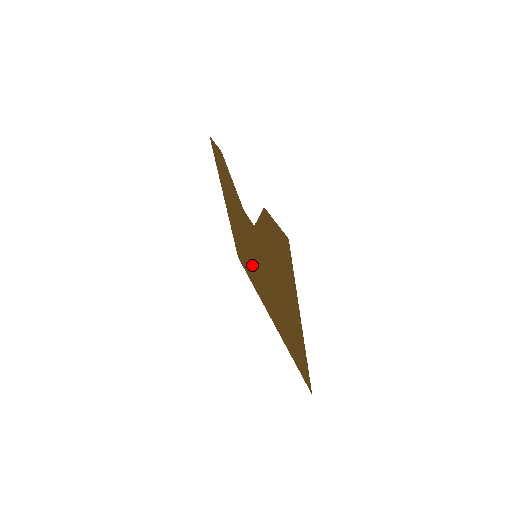
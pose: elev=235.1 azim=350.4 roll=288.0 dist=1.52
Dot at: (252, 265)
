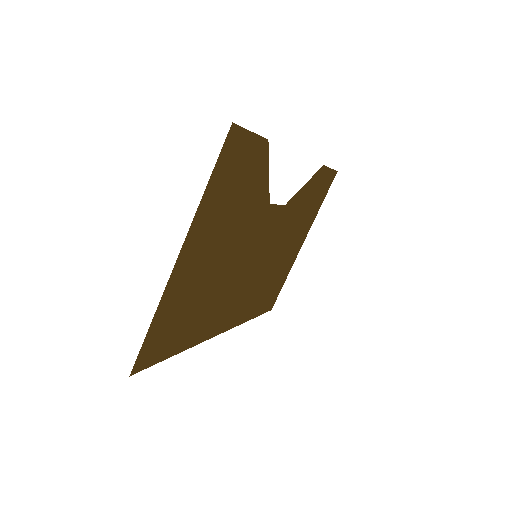
Dot at: (255, 284)
